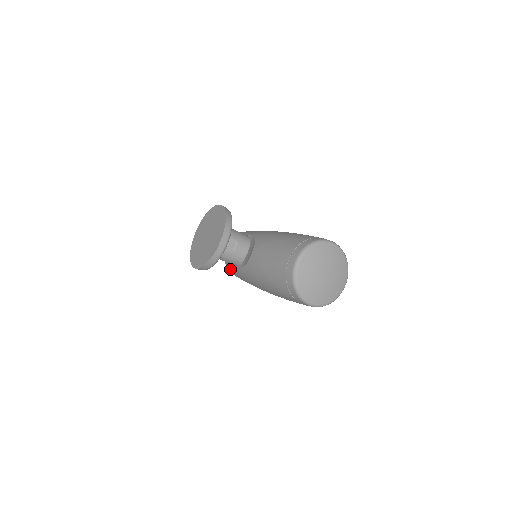
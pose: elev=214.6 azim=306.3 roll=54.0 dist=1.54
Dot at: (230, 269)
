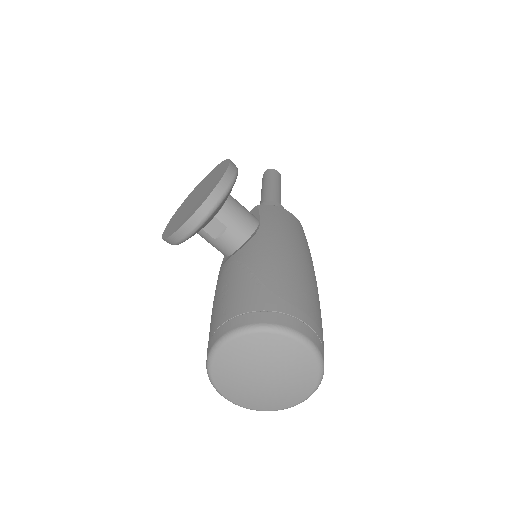
Dot at: occluded
